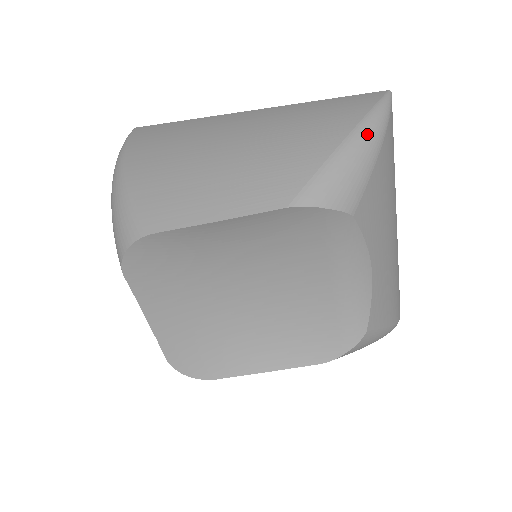
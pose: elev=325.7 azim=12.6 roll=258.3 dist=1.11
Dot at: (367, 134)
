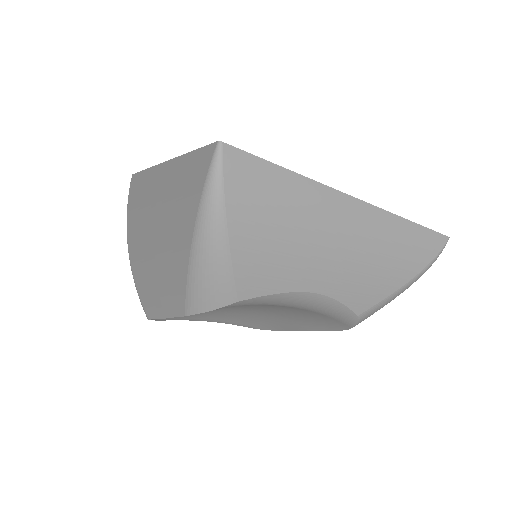
Dot at: (204, 235)
